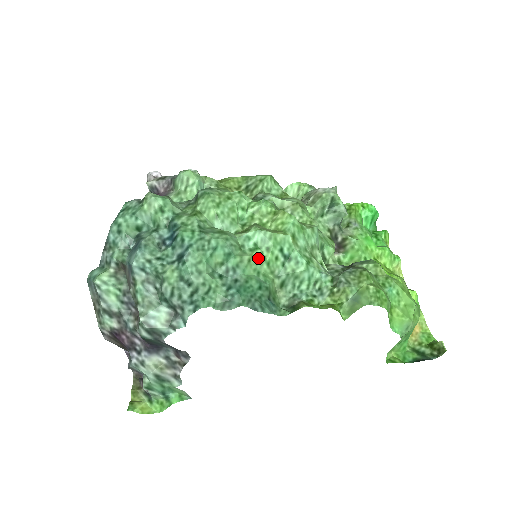
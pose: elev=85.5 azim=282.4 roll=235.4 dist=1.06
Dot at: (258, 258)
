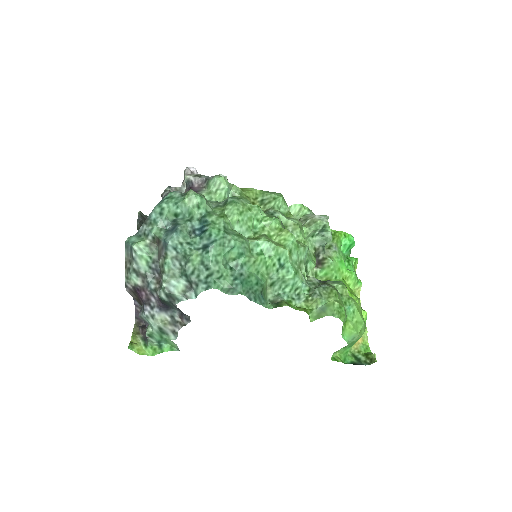
Dot at: (261, 261)
